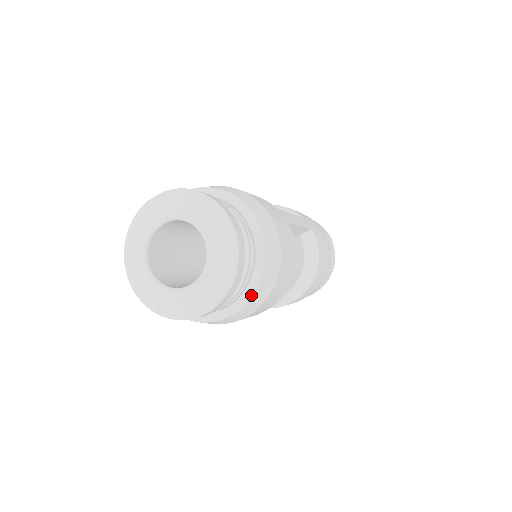
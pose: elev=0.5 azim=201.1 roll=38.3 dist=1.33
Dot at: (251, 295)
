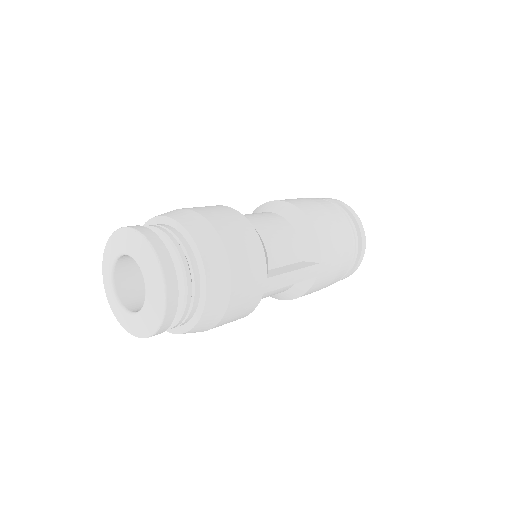
Dot at: (170, 331)
